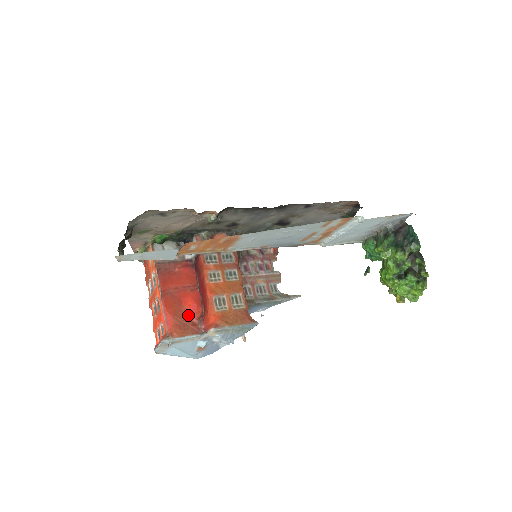
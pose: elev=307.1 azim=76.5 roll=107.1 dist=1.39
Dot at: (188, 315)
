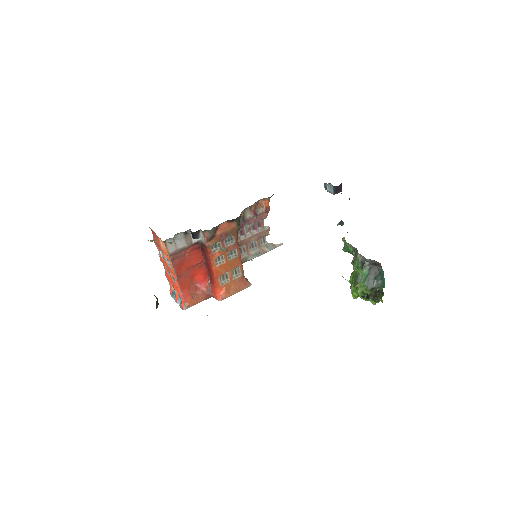
Dot at: (198, 285)
